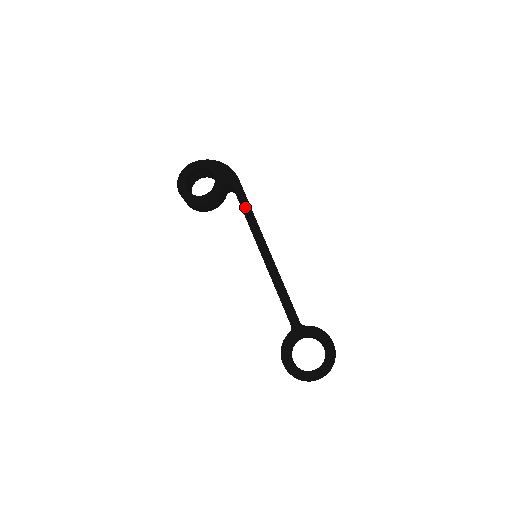
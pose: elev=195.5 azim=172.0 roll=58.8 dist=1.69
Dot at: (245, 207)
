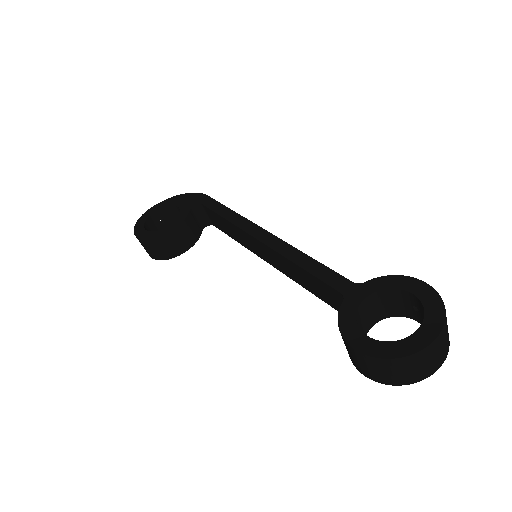
Dot at: (223, 212)
